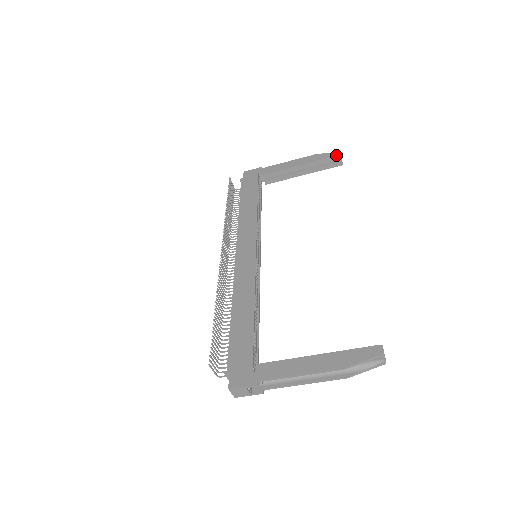
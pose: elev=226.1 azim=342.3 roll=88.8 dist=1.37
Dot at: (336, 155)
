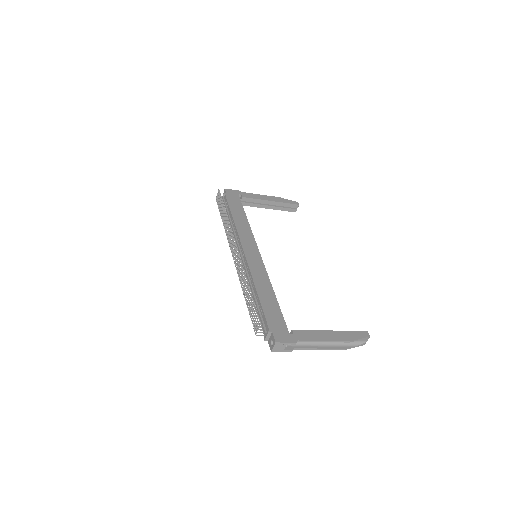
Dot at: (296, 204)
